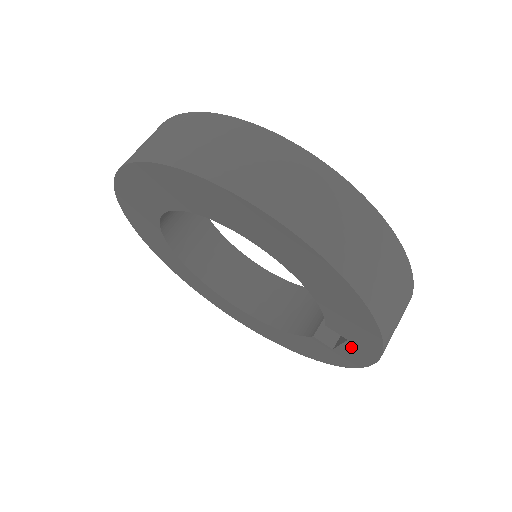
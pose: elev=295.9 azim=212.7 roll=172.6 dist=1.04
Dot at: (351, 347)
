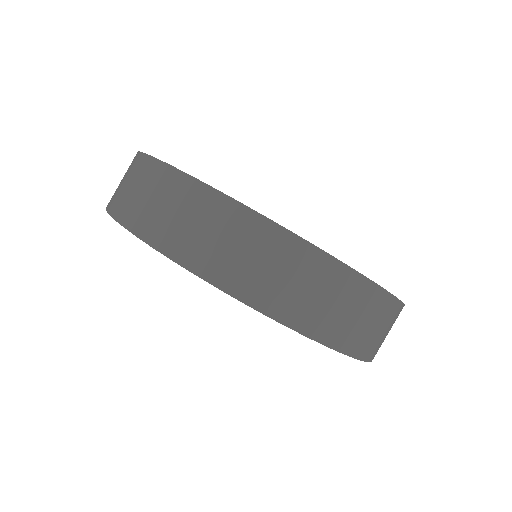
Dot at: occluded
